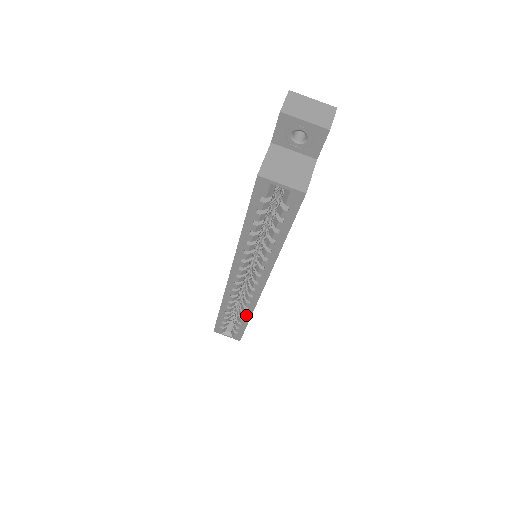
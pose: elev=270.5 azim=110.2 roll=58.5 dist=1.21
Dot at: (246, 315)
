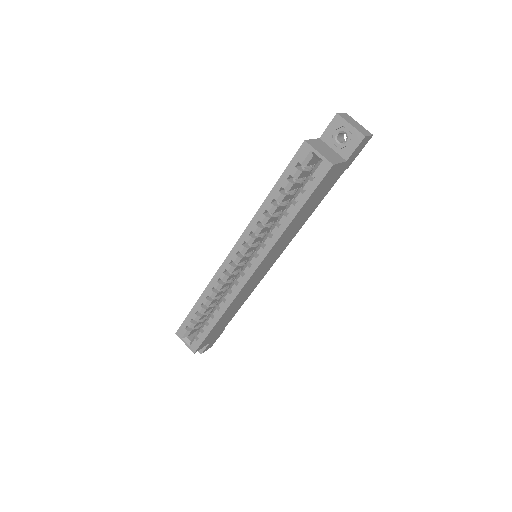
Dot at: (219, 312)
